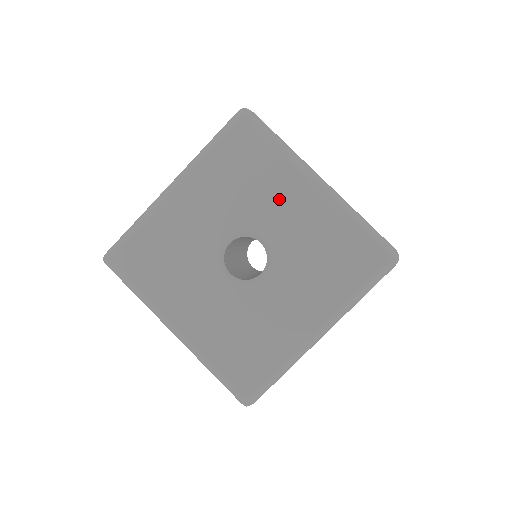
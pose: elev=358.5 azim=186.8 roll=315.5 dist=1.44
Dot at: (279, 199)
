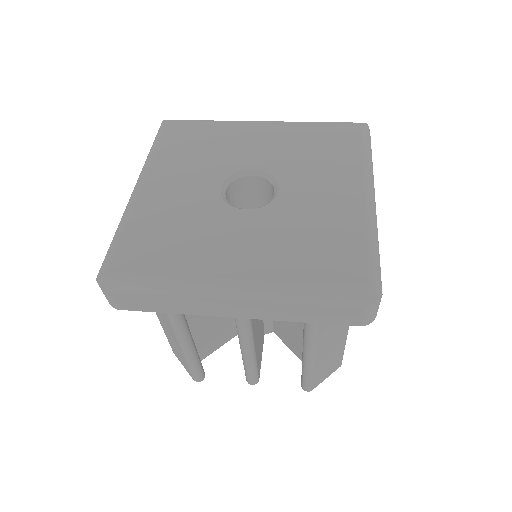
Dot at: (241, 142)
